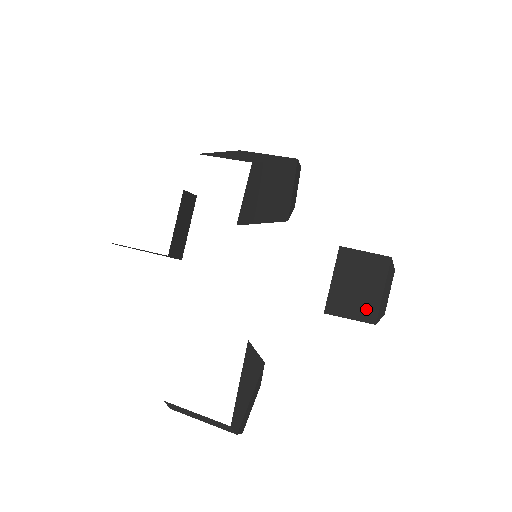
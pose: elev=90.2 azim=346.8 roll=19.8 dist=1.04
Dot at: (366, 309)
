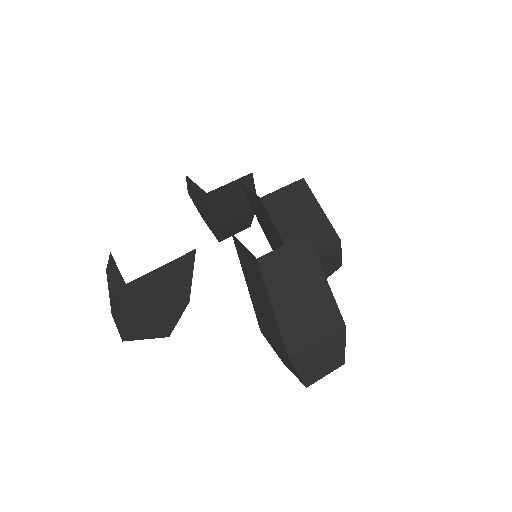
Dot at: (291, 327)
